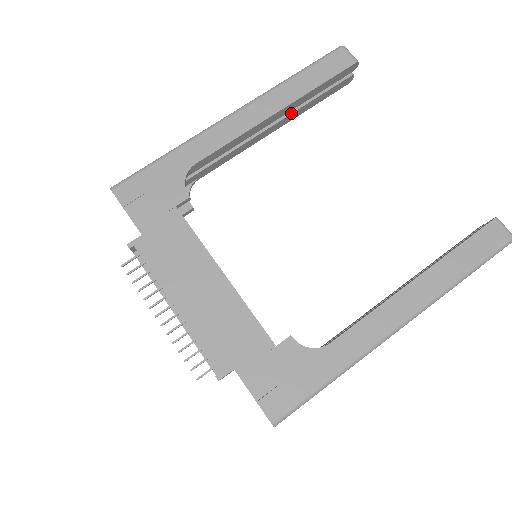
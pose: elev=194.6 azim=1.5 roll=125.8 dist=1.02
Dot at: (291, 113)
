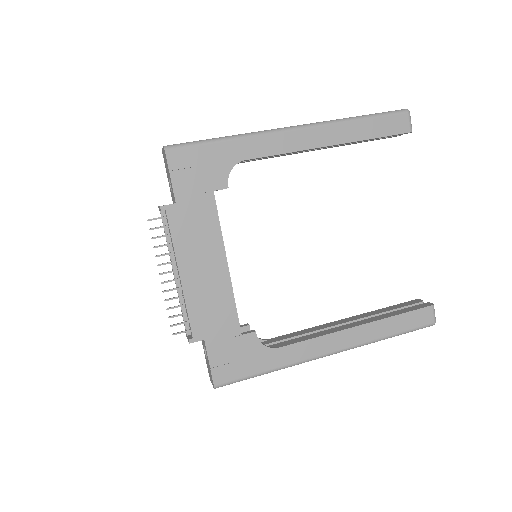
Dot at: (339, 145)
